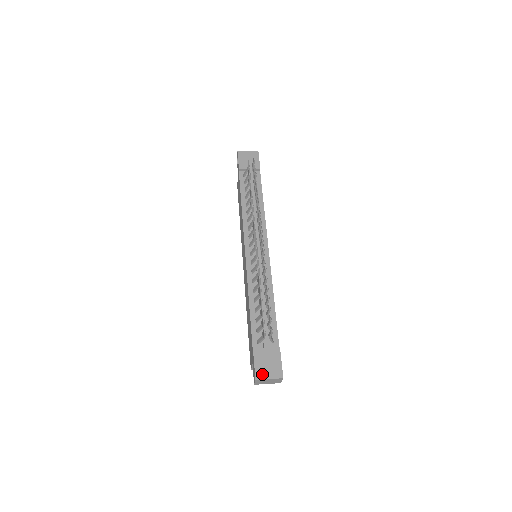
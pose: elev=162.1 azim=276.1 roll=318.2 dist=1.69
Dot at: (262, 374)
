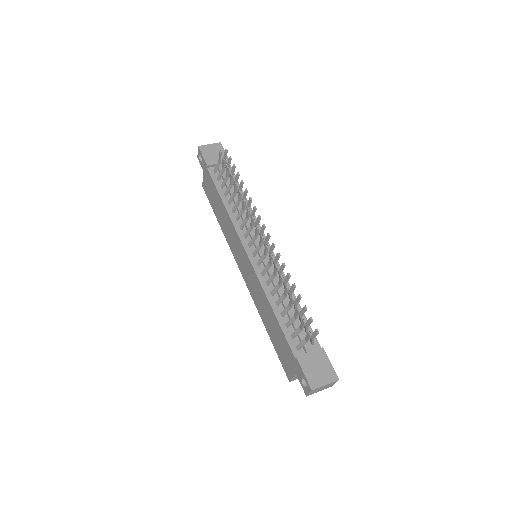
Dot at: (316, 382)
